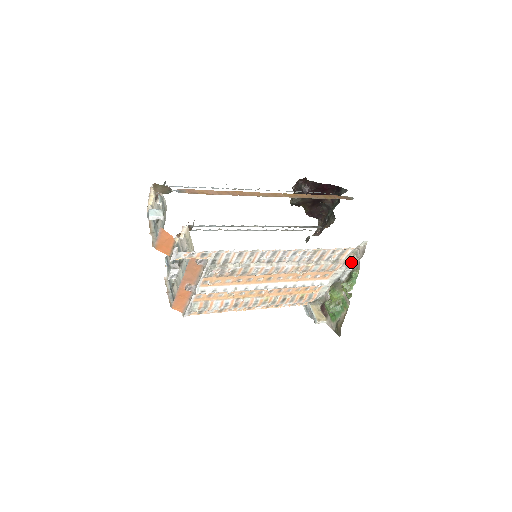
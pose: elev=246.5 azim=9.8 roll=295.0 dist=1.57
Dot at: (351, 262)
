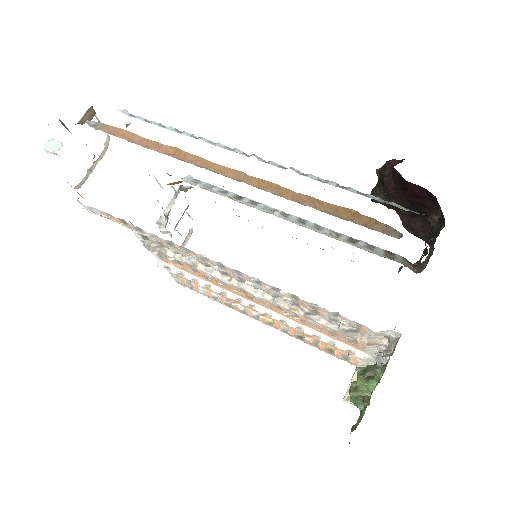
Dot at: (383, 350)
